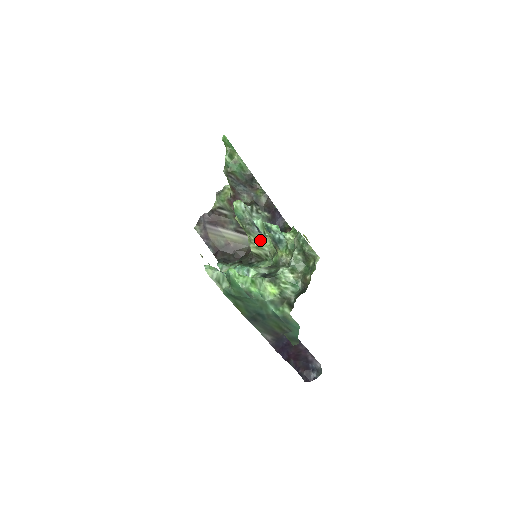
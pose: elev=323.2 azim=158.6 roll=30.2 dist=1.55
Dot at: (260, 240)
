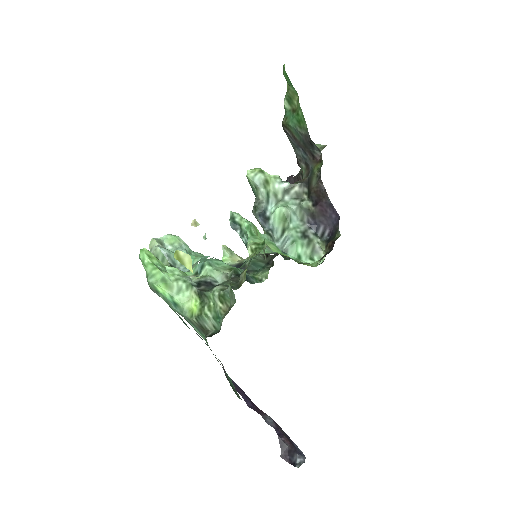
Dot at: occluded
